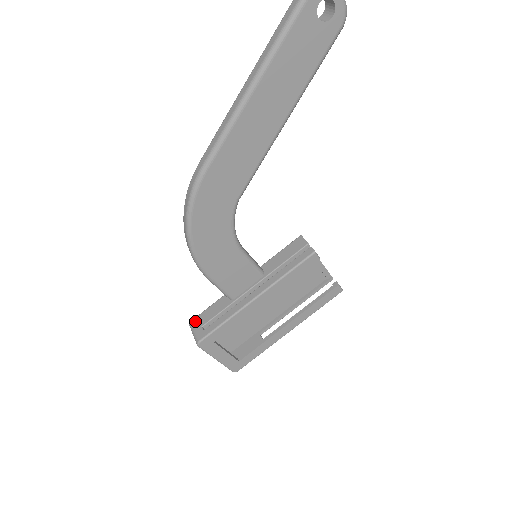
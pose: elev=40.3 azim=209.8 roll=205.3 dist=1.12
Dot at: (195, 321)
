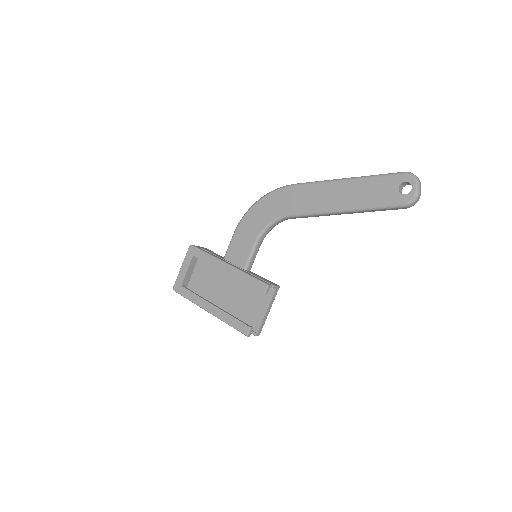
Dot at: (206, 248)
